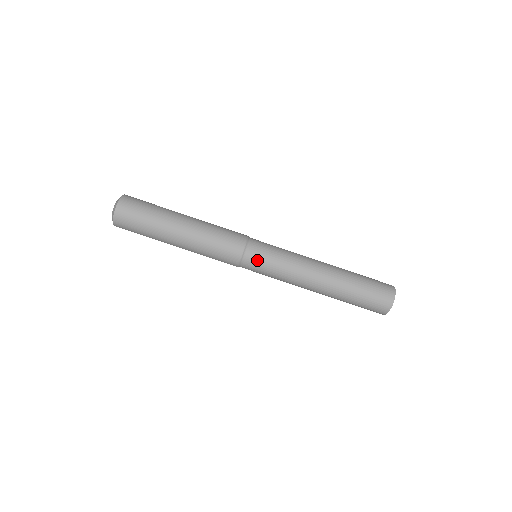
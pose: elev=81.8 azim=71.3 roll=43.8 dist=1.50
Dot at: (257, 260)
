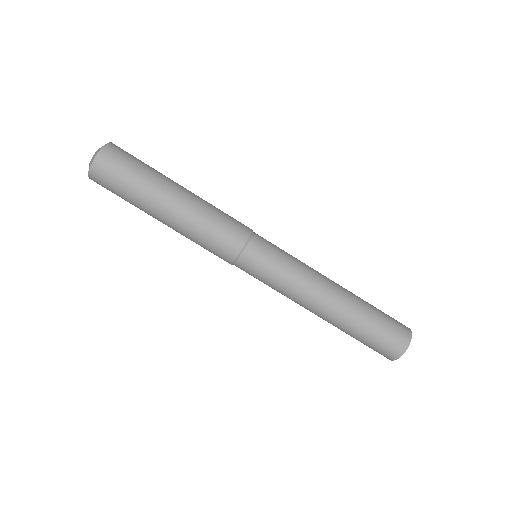
Dot at: (255, 264)
